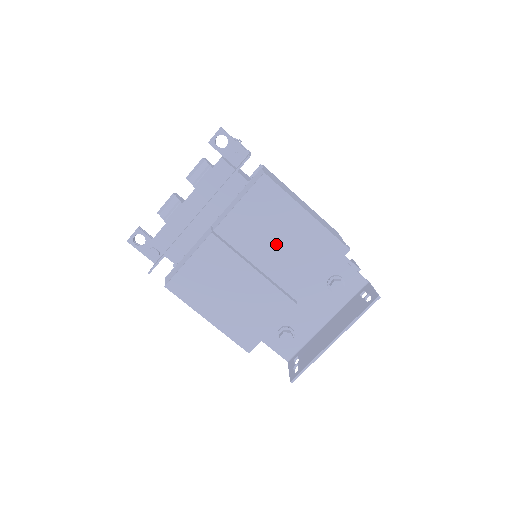
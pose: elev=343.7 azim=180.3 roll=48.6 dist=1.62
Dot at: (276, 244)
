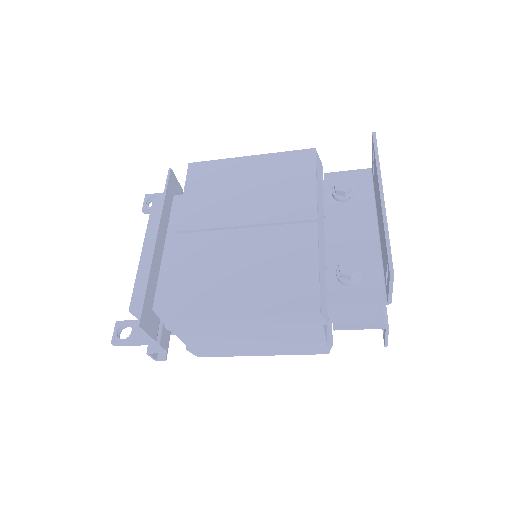
Dot at: (245, 195)
